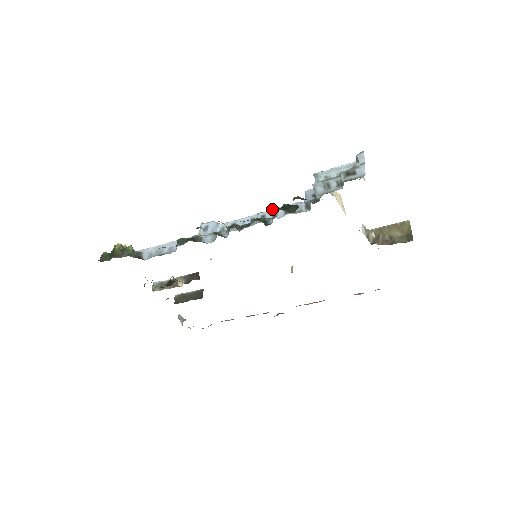
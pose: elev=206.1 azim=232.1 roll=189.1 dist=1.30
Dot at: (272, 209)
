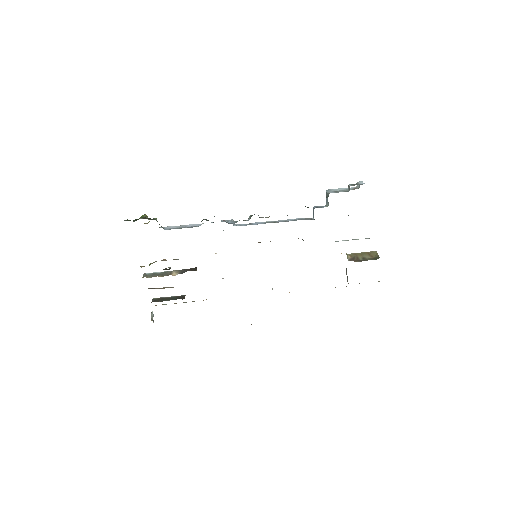
Dot at: (283, 220)
